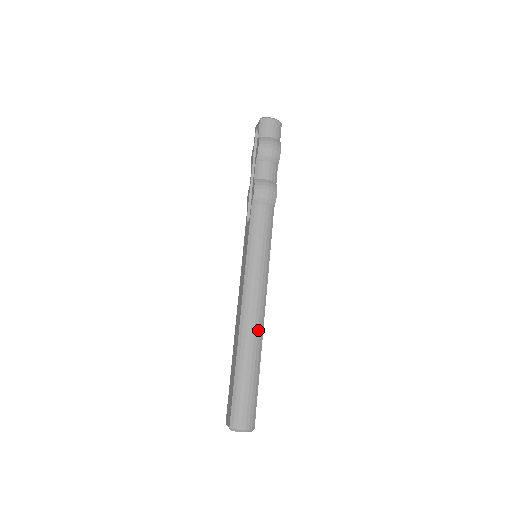
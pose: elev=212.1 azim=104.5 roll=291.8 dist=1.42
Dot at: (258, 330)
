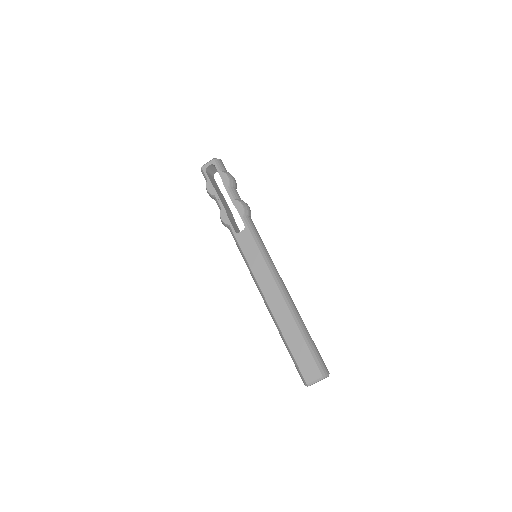
Dot at: occluded
